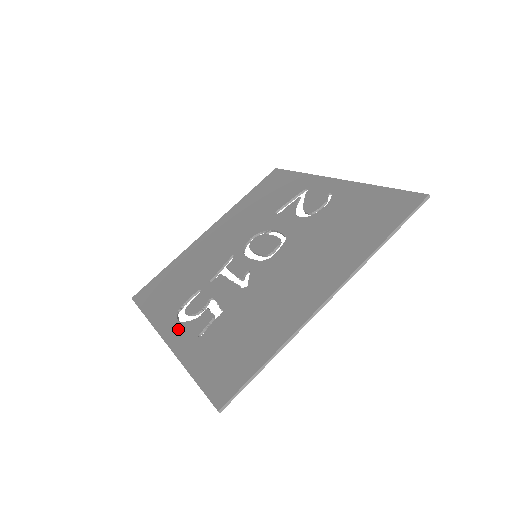
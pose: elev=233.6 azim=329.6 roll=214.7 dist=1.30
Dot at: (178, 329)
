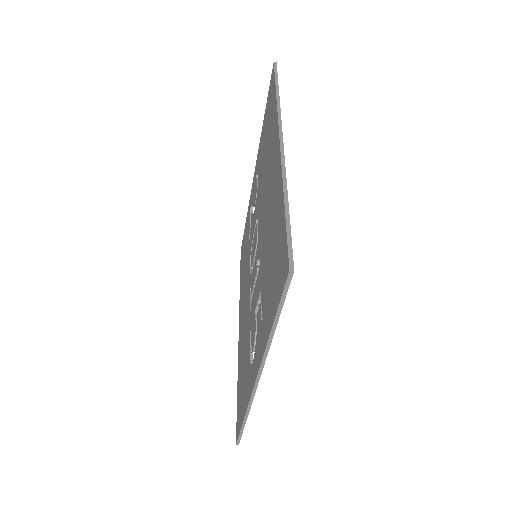
Dot at: (255, 360)
